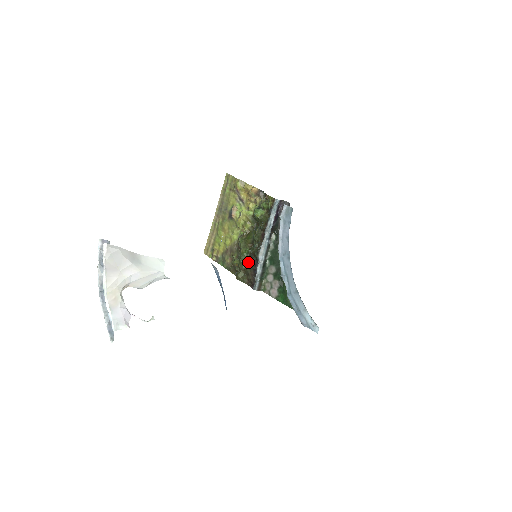
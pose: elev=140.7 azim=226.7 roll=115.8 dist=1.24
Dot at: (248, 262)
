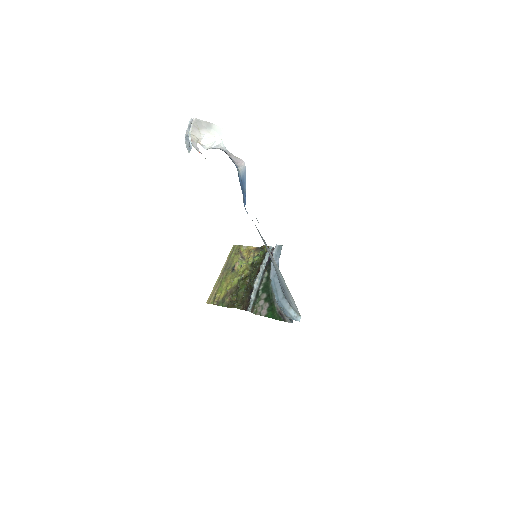
Dot at: (244, 293)
